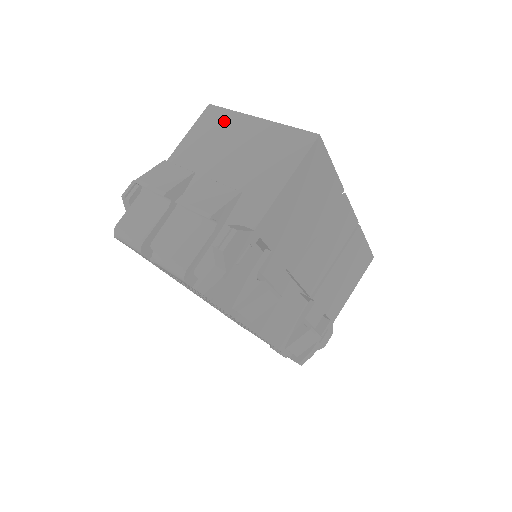
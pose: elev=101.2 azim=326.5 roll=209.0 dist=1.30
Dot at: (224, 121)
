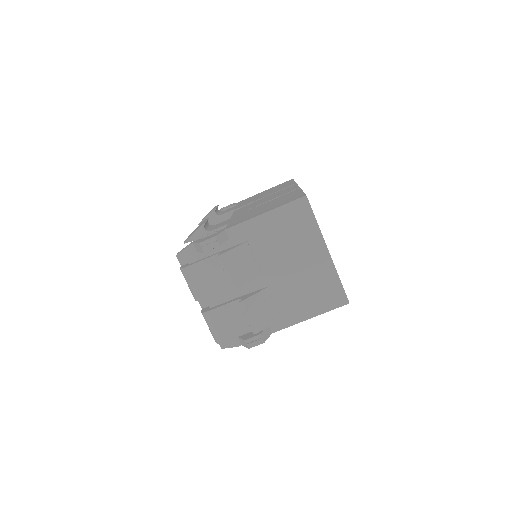
Dot at: (306, 228)
